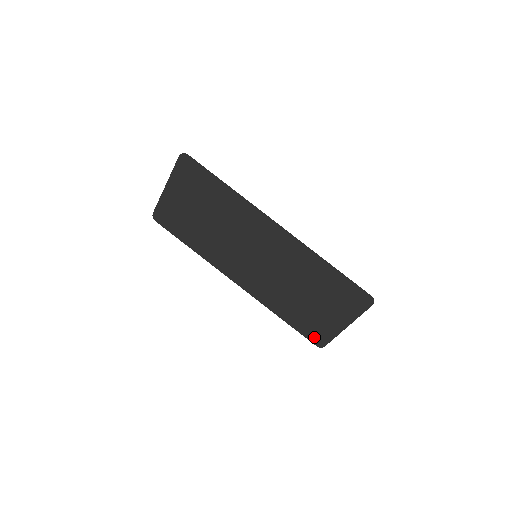
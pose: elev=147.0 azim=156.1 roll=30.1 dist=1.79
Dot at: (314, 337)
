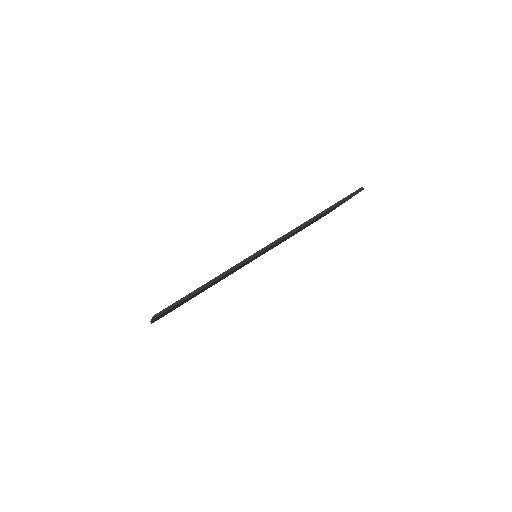
Dot at: occluded
